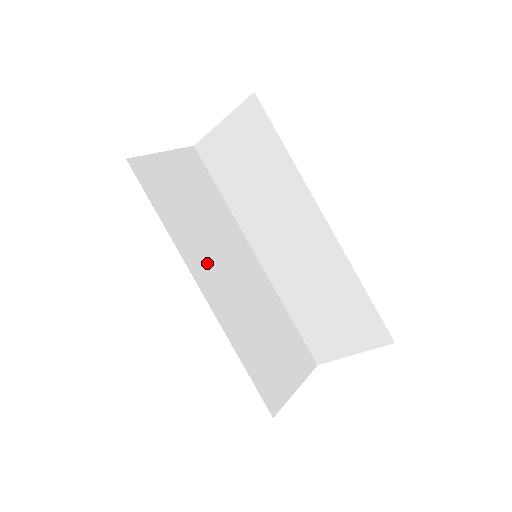
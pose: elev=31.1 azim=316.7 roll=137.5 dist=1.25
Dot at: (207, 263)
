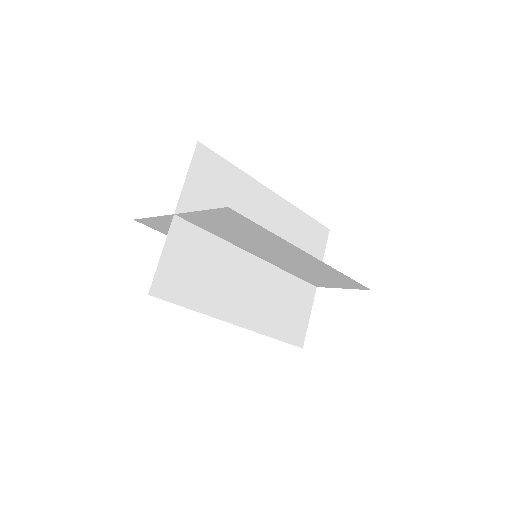
Dot at: (232, 303)
